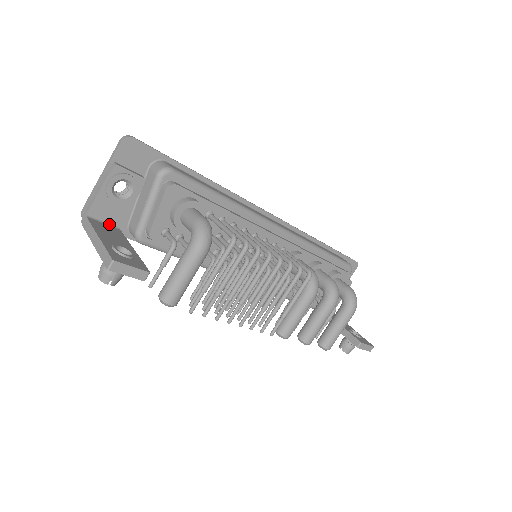
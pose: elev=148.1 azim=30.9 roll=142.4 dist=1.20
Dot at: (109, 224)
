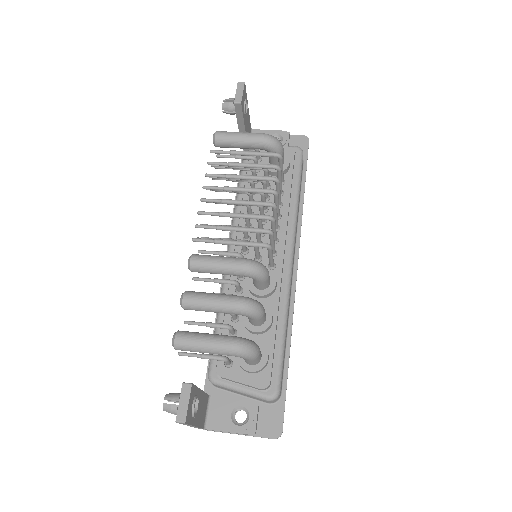
Dot at: occluded
